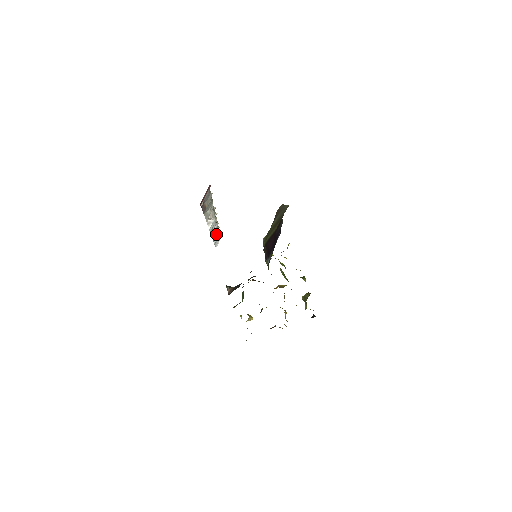
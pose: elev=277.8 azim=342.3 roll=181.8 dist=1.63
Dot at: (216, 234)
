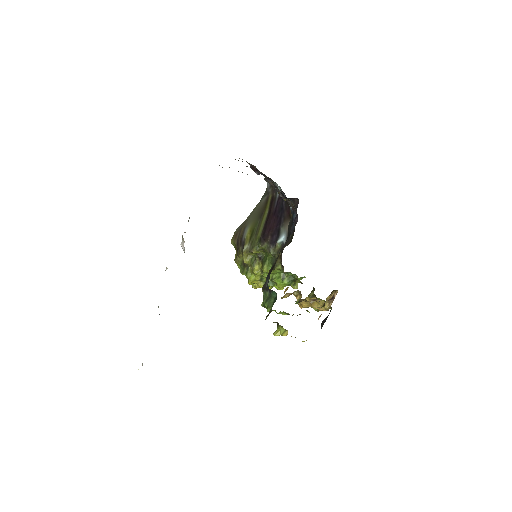
Dot at: occluded
